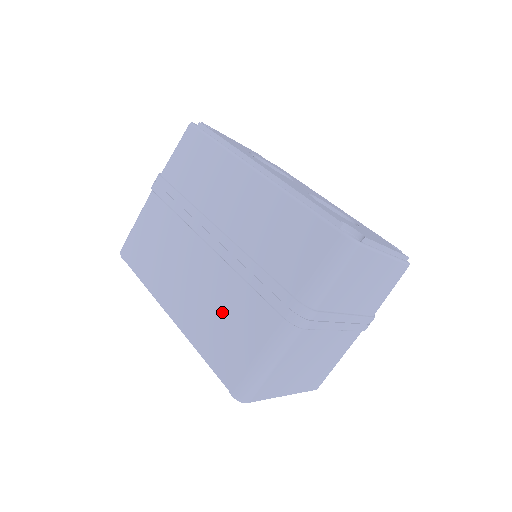
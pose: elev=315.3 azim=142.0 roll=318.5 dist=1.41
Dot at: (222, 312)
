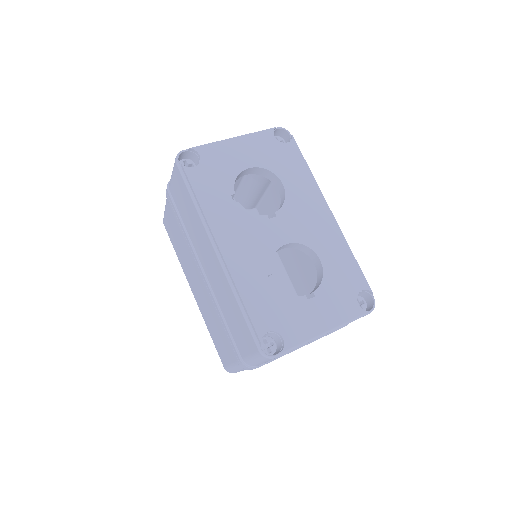
Dot at: (213, 323)
